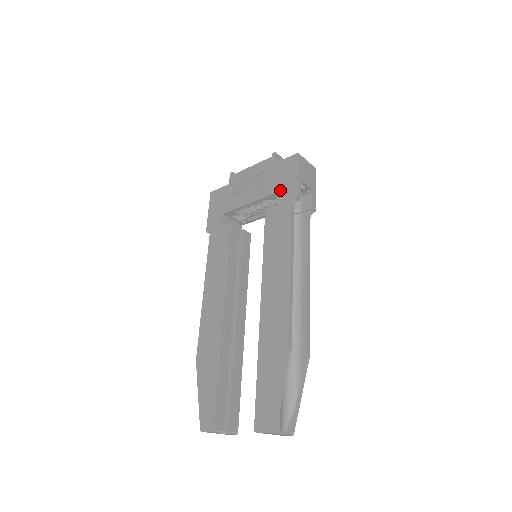
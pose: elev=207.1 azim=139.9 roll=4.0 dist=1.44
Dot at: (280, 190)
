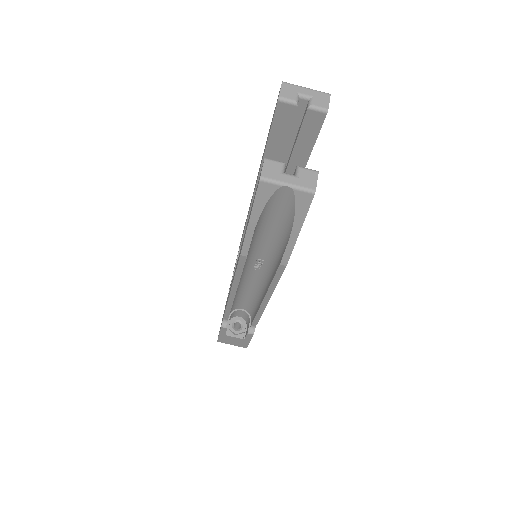
Dot at: occluded
